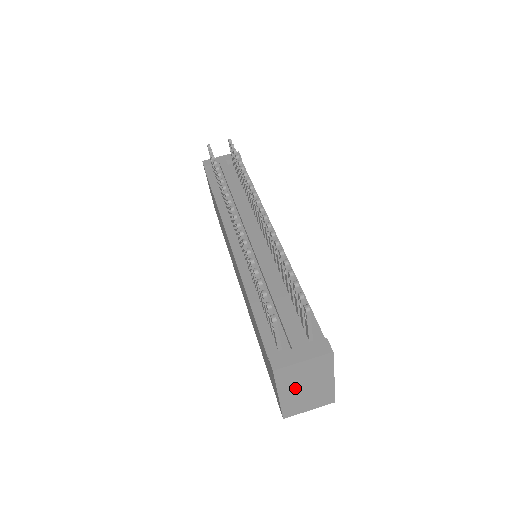
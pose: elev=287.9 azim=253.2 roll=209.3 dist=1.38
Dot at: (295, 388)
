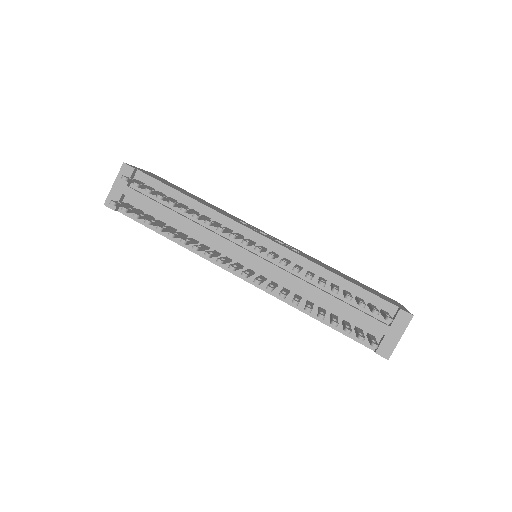
Dot at: occluded
